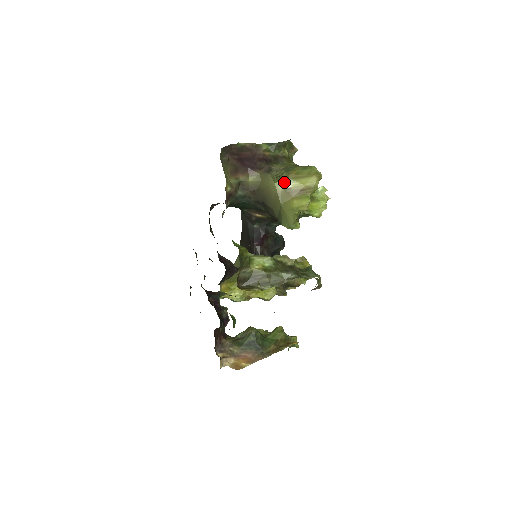
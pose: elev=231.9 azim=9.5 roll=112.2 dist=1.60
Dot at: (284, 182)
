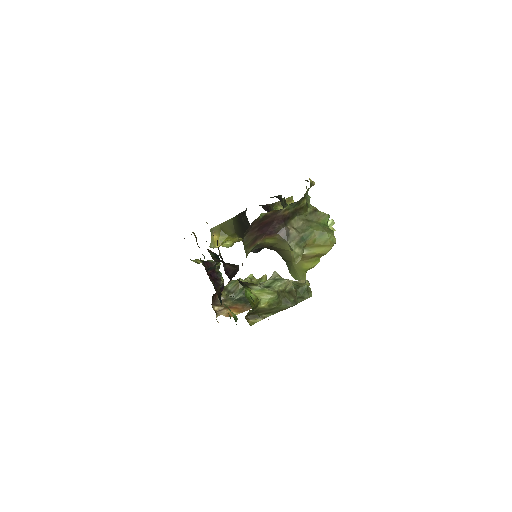
Dot at: occluded
